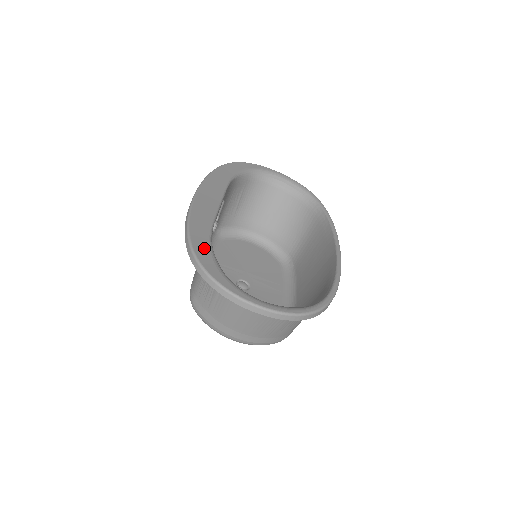
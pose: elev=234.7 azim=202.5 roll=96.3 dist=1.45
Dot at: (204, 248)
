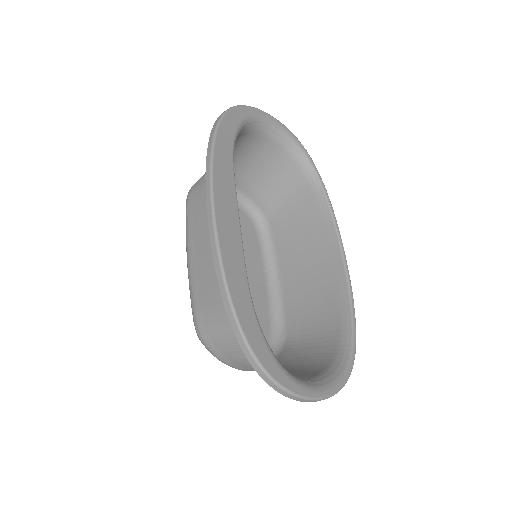
Dot at: (255, 332)
